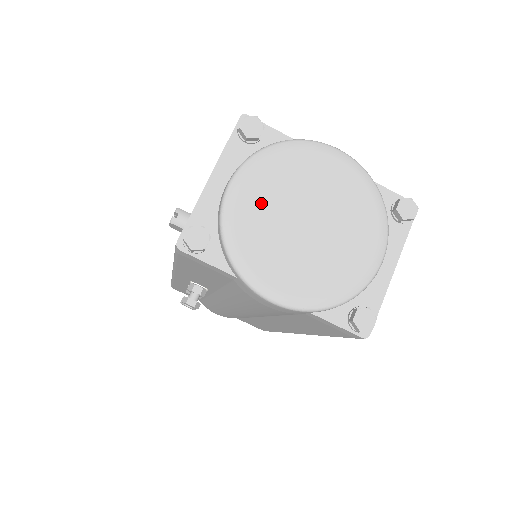
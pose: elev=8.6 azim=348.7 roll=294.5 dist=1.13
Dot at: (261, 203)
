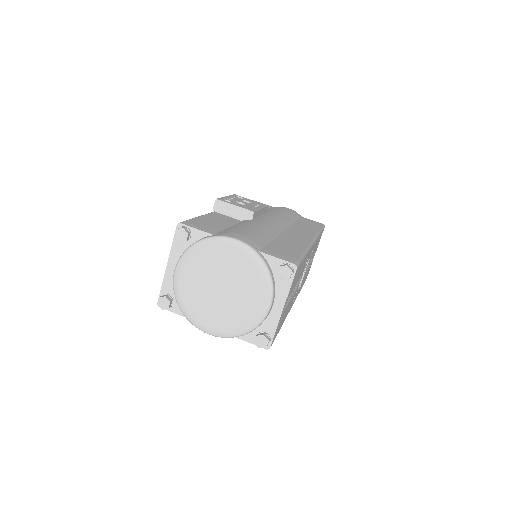
Dot at: (192, 281)
